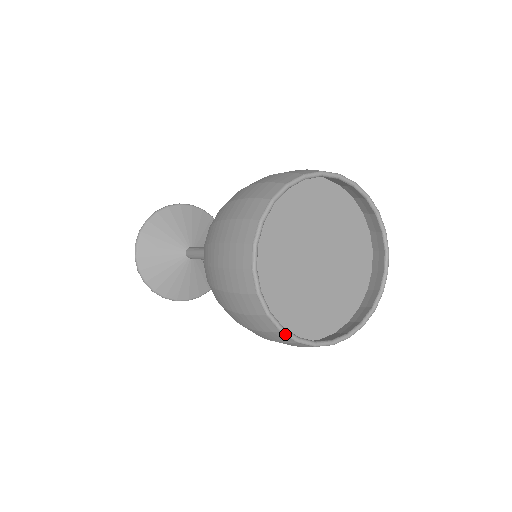
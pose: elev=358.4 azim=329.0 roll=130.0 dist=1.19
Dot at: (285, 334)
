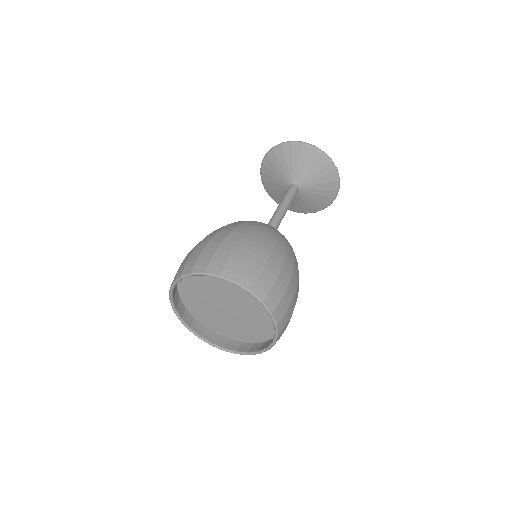
Dot at: (190, 331)
